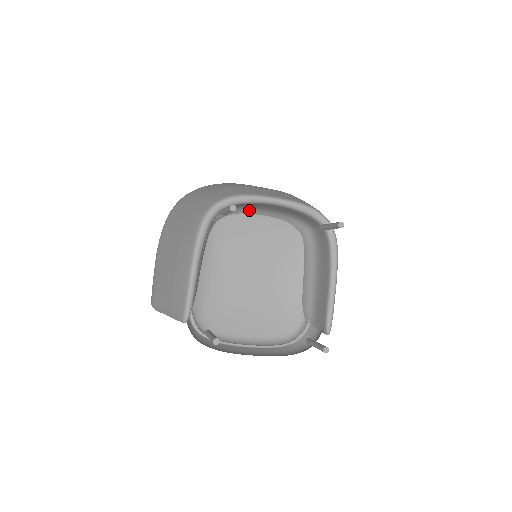
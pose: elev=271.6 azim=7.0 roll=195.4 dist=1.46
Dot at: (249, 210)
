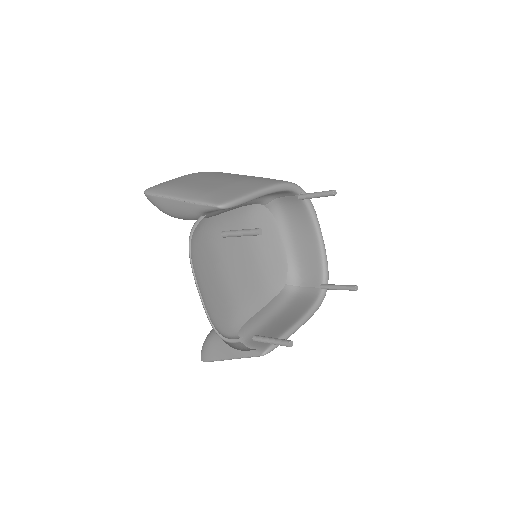
Dot at: (285, 227)
